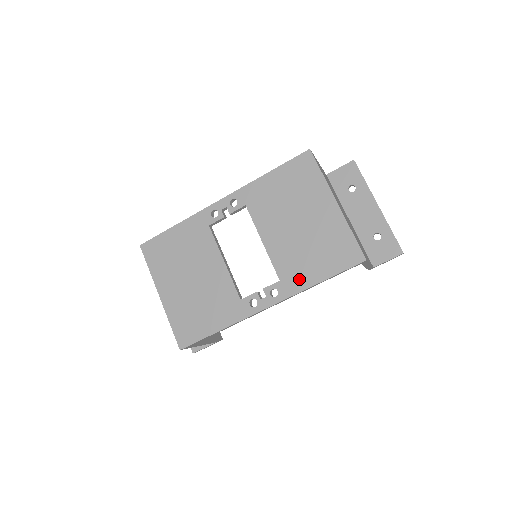
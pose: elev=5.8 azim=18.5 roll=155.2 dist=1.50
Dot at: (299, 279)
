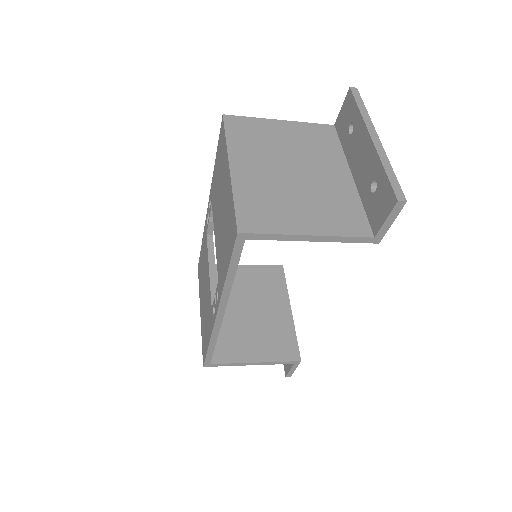
Dot at: (222, 275)
